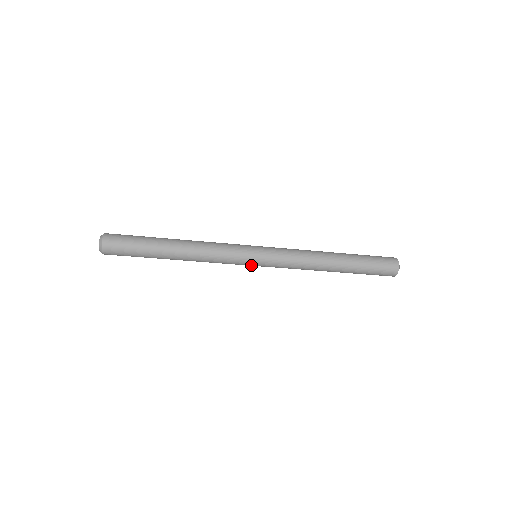
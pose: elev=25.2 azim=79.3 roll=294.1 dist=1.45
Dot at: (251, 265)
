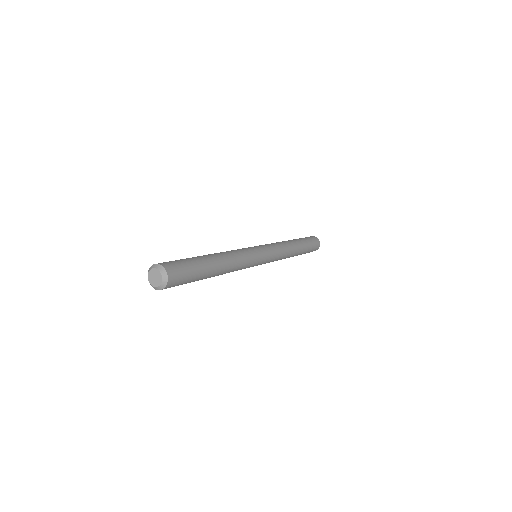
Dot at: (259, 264)
